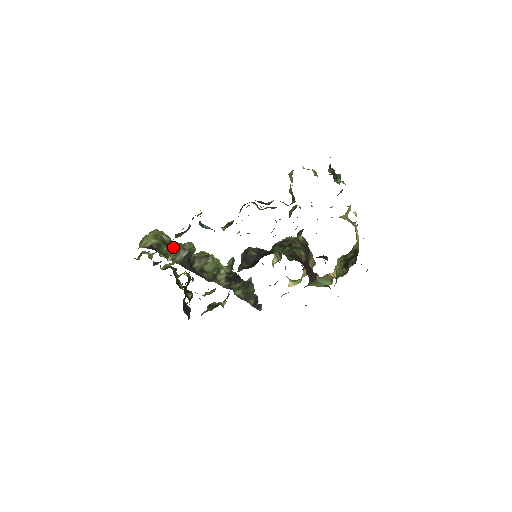
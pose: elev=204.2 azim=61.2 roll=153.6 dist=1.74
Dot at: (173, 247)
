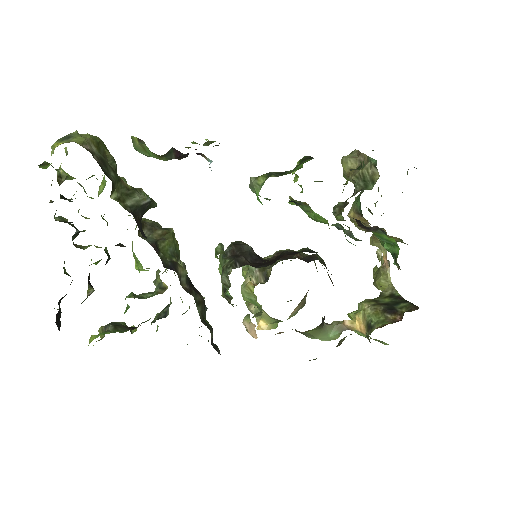
Dot at: (122, 180)
